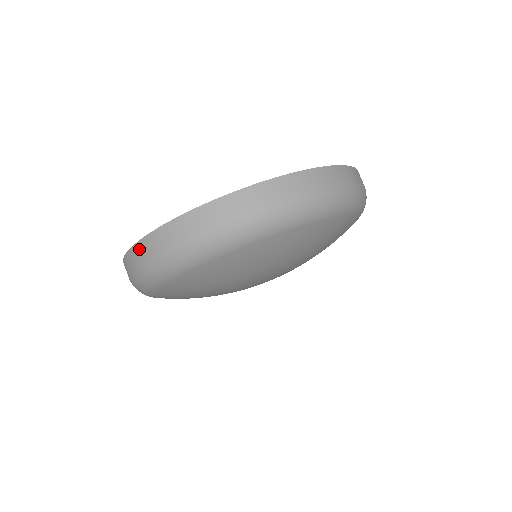
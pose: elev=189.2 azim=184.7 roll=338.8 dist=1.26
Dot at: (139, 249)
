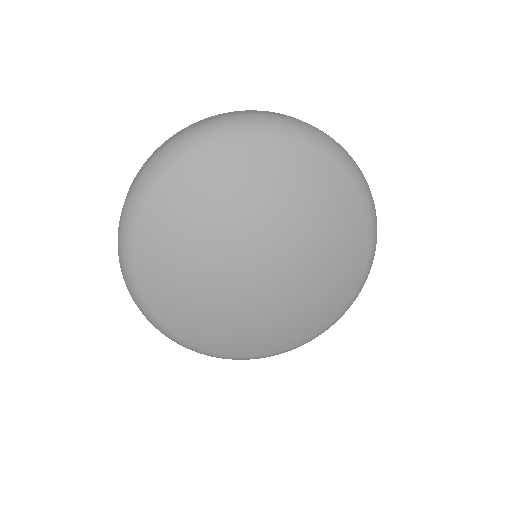
Dot at: occluded
